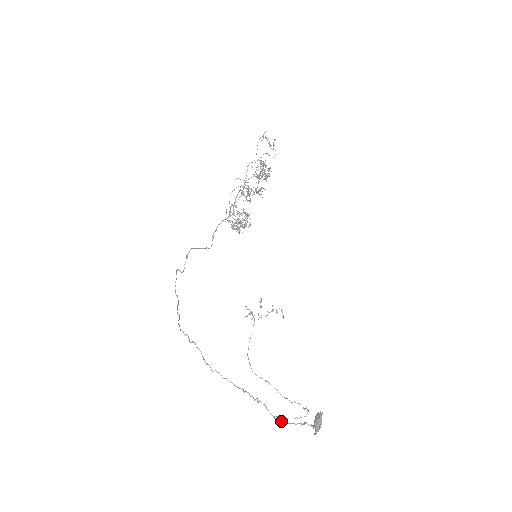
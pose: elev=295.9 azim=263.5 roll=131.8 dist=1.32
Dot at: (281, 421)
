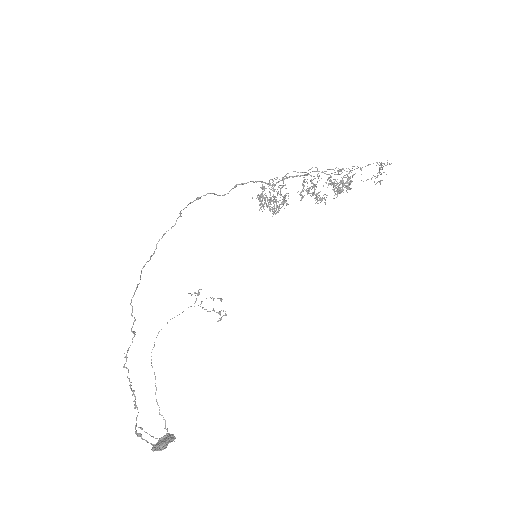
Dot at: (138, 433)
